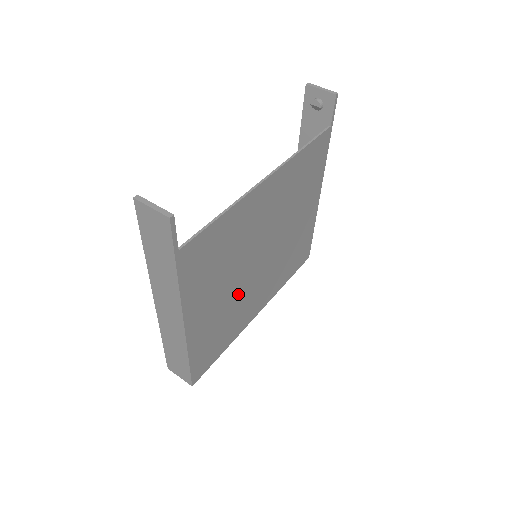
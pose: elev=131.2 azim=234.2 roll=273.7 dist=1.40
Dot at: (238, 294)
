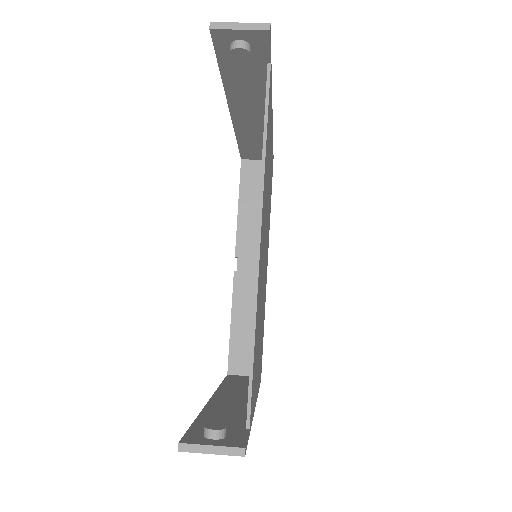
Dot at: occluded
